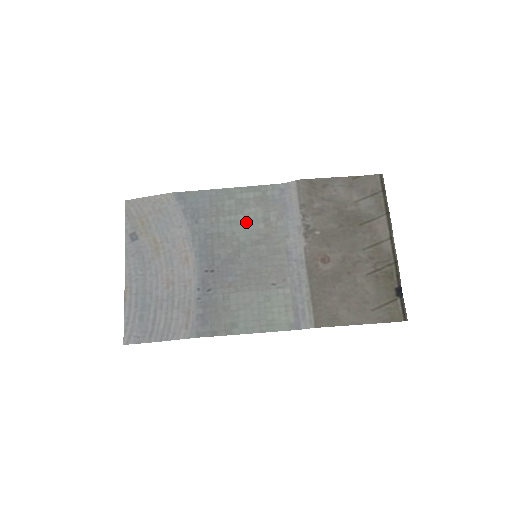
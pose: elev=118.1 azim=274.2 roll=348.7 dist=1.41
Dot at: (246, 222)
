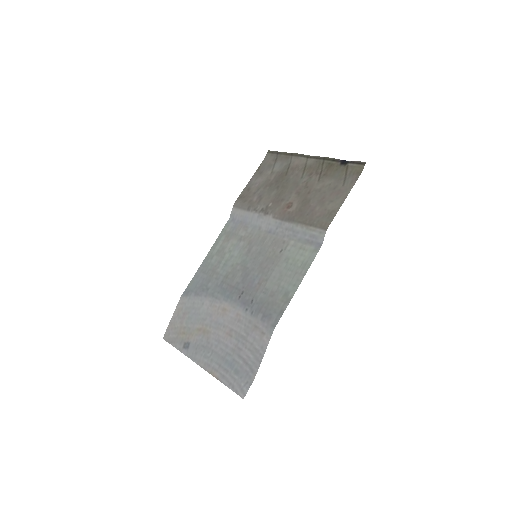
Dot at: (232, 253)
